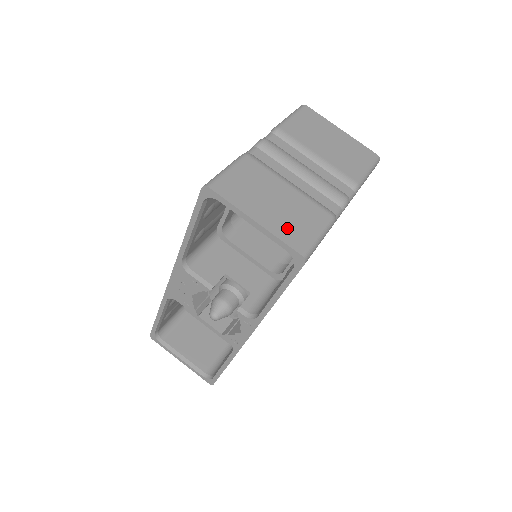
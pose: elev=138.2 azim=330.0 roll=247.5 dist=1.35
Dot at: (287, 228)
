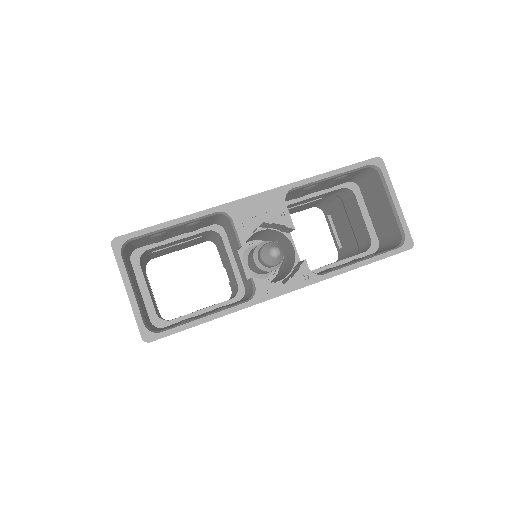
Dot at: occluded
